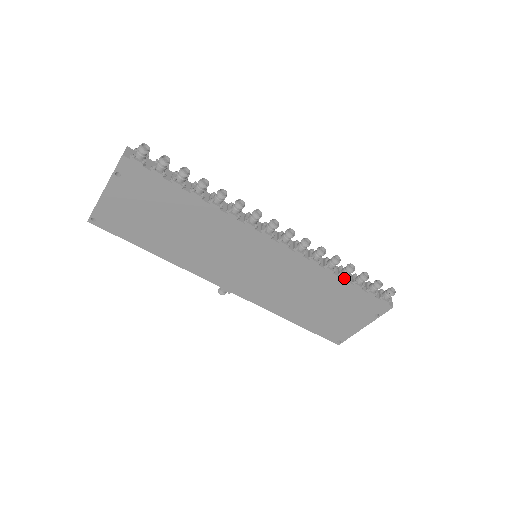
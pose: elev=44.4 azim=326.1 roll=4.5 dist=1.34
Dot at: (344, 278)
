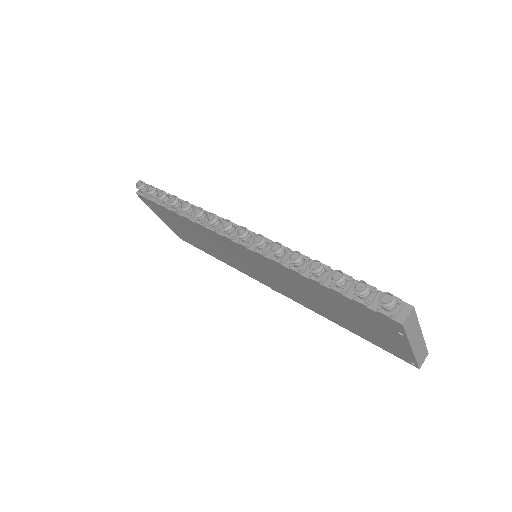
Dot at: (314, 280)
